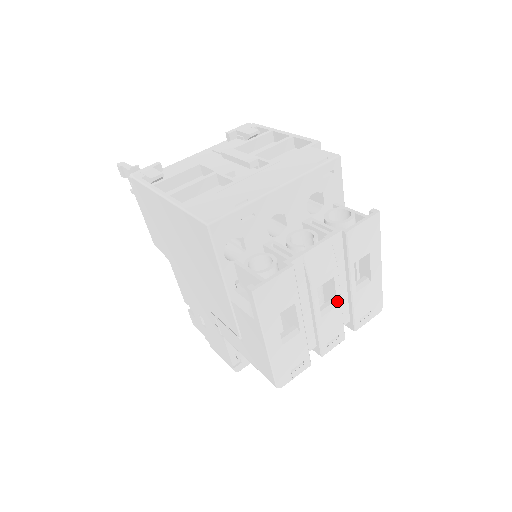
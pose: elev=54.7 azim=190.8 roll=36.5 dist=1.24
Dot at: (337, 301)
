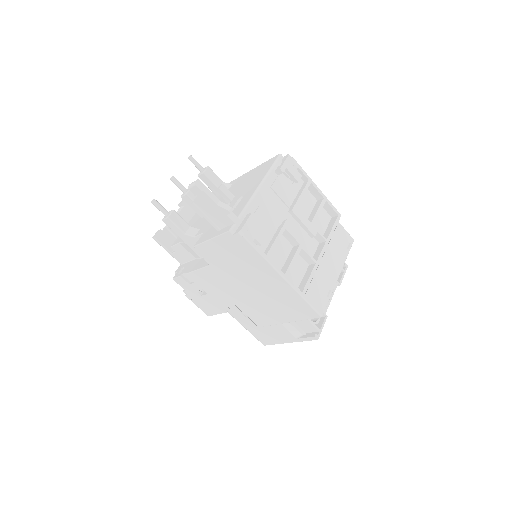
Dot at: occluded
